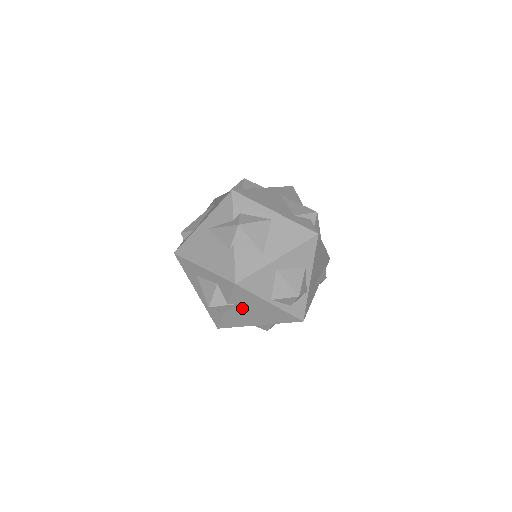
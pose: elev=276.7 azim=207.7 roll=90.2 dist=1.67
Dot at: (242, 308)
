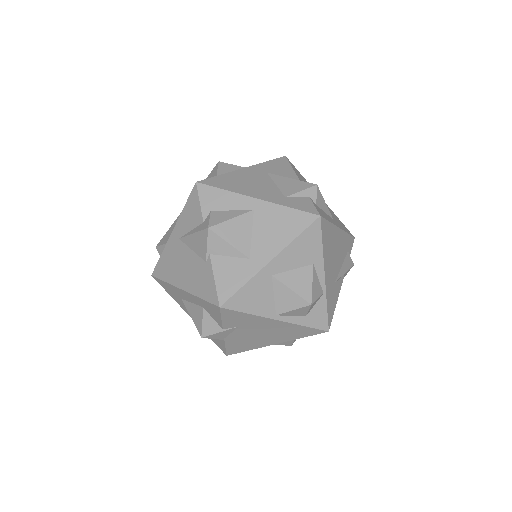
Dot at: (243, 331)
